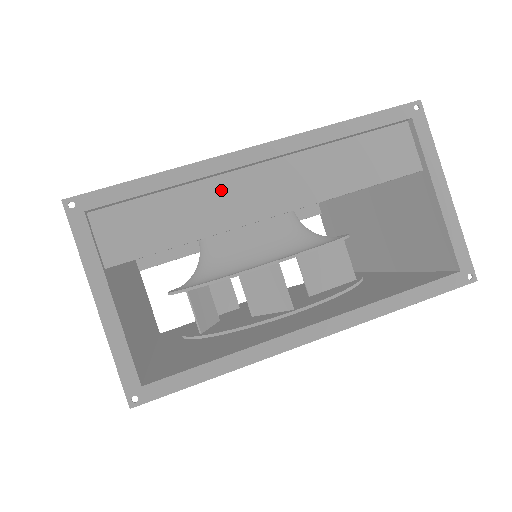
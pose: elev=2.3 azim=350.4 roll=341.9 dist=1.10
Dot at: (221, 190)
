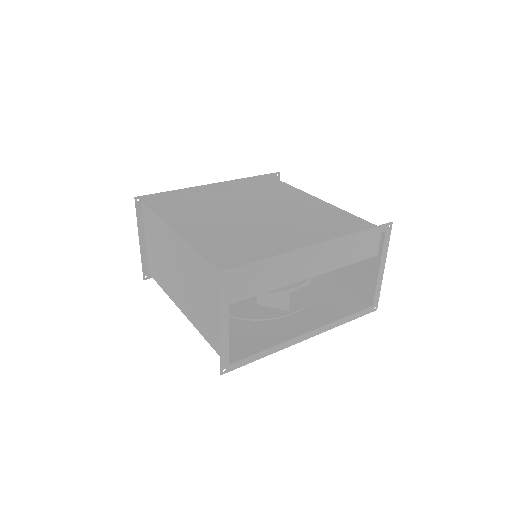
Dot at: (292, 264)
